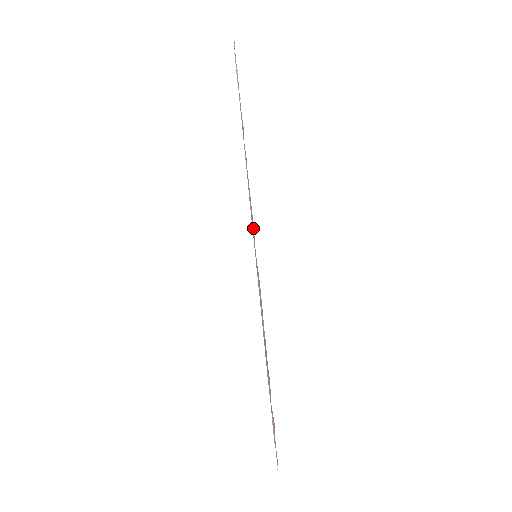
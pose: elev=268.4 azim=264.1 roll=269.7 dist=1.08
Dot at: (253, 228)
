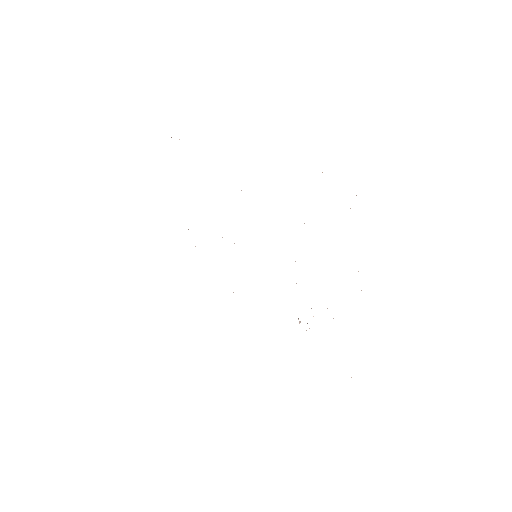
Dot at: occluded
